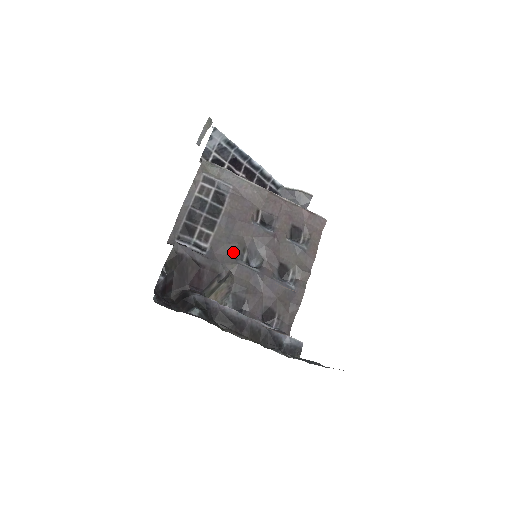
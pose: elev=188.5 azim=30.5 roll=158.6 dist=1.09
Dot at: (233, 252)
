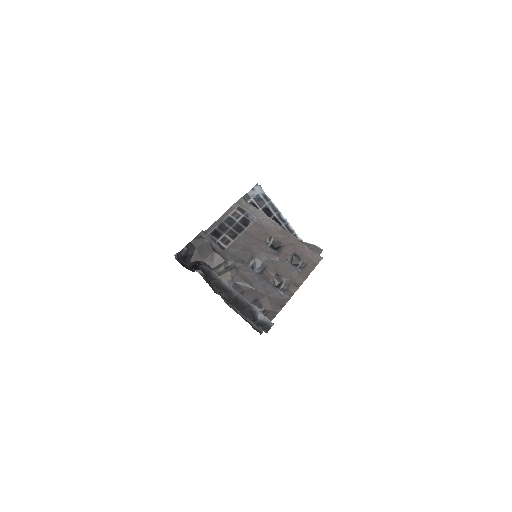
Dot at: (243, 256)
